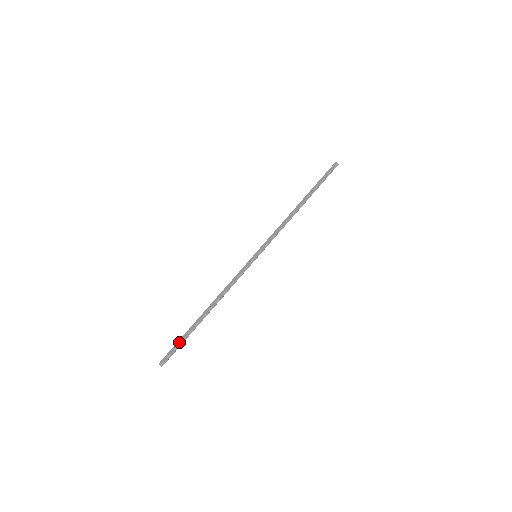
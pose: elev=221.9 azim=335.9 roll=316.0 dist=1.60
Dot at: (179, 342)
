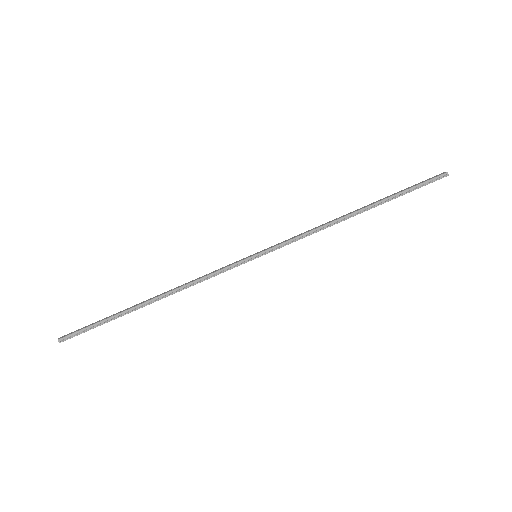
Dot at: (96, 322)
